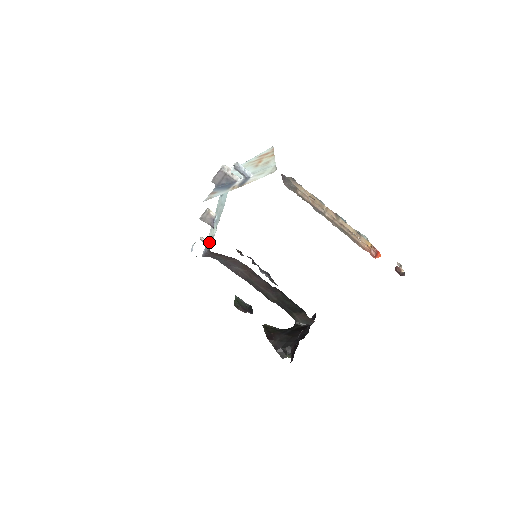
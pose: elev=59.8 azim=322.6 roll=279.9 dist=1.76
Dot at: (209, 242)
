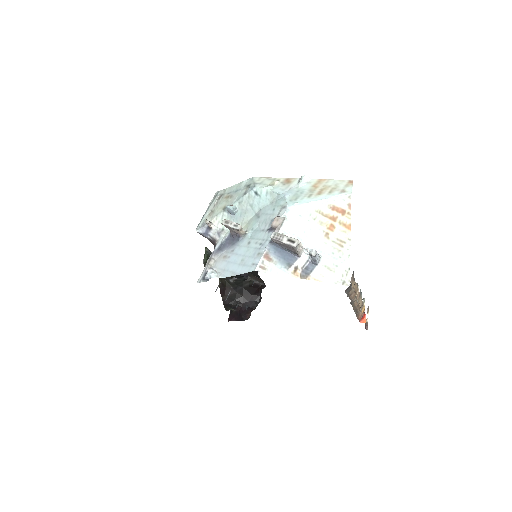
Dot at: (215, 231)
